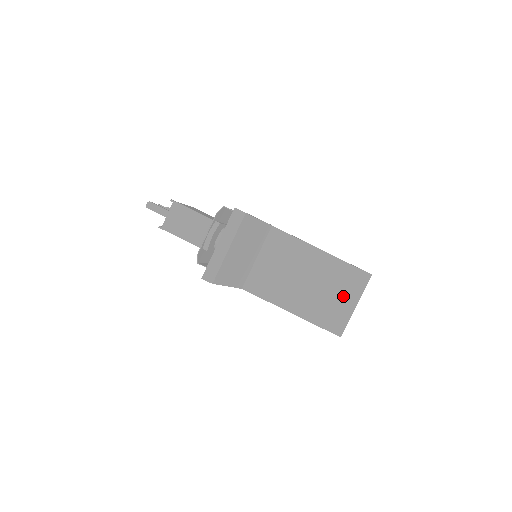
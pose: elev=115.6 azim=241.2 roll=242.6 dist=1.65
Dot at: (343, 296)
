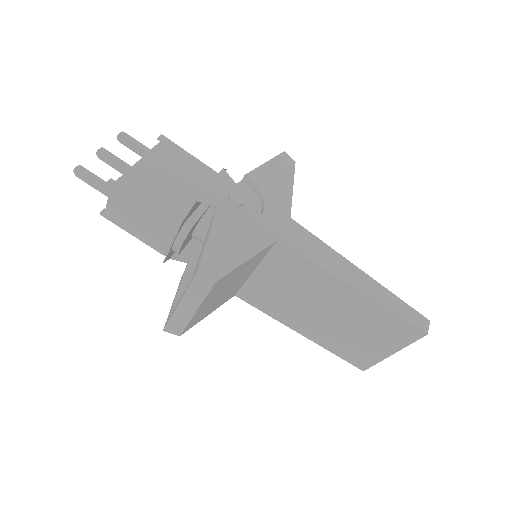
Dot at: (376, 341)
